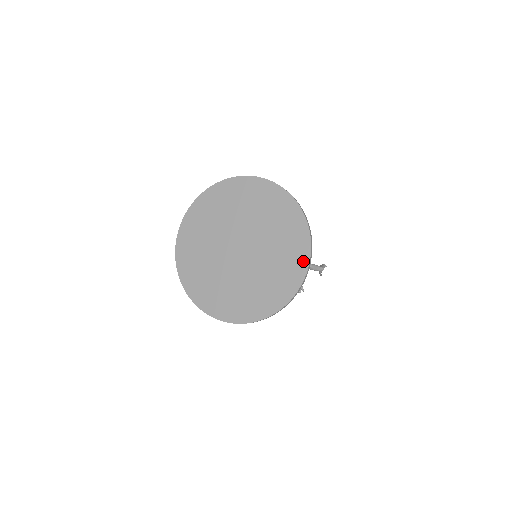
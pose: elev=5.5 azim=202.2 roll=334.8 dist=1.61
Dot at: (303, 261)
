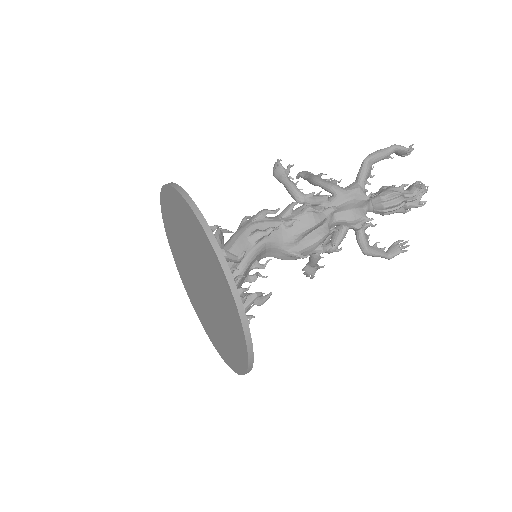
Dot at: (229, 363)
